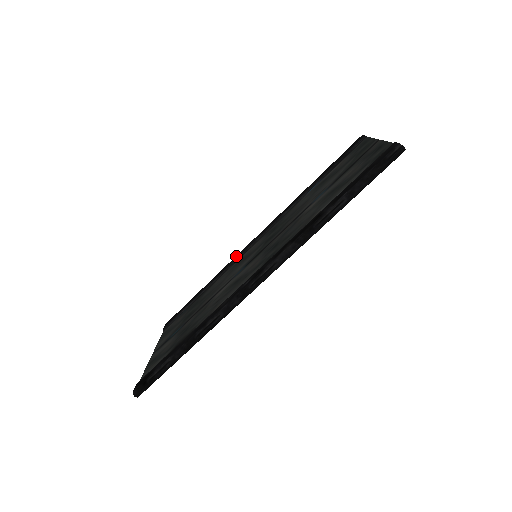
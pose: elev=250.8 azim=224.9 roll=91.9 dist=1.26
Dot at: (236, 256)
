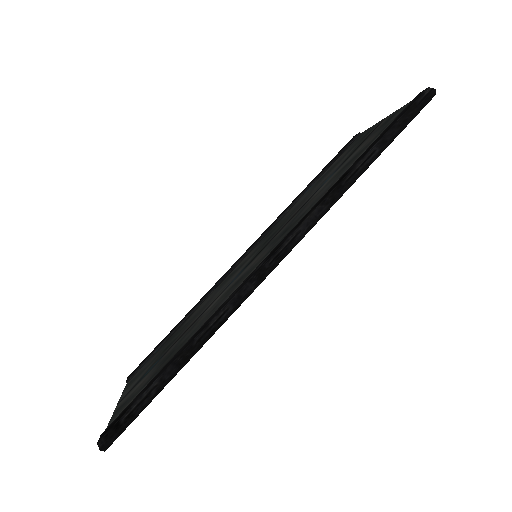
Dot at: (221, 277)
